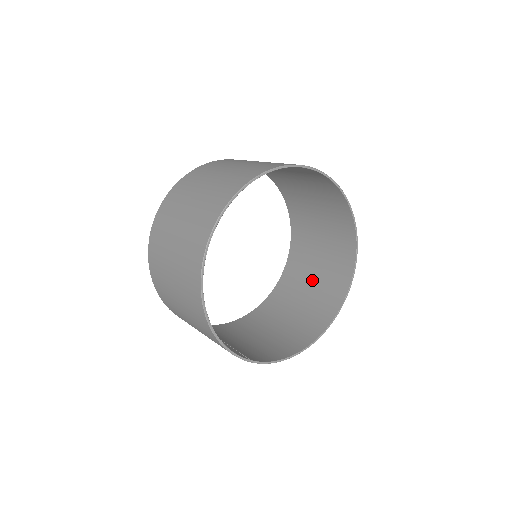
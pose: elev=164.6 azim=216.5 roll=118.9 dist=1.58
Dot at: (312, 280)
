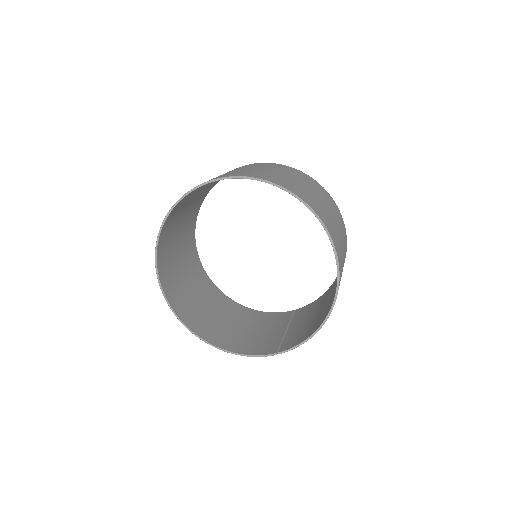
Dot at: occluded
